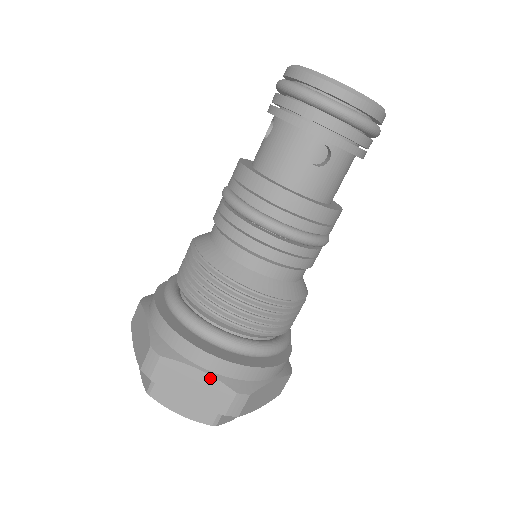
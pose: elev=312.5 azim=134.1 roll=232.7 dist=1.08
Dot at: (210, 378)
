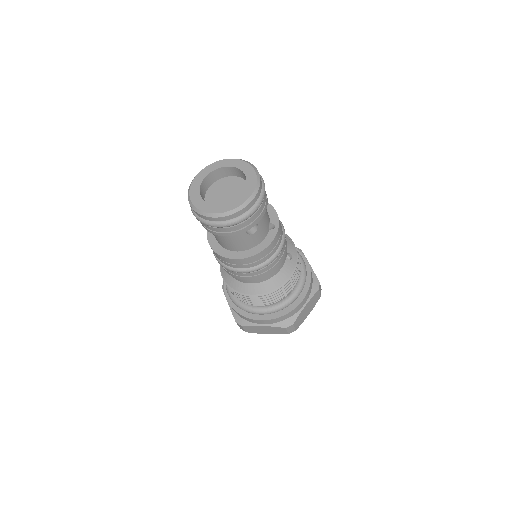
Dot at: (230, 309)
